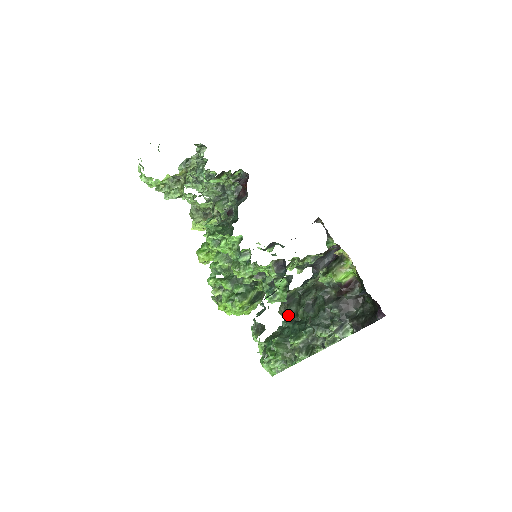
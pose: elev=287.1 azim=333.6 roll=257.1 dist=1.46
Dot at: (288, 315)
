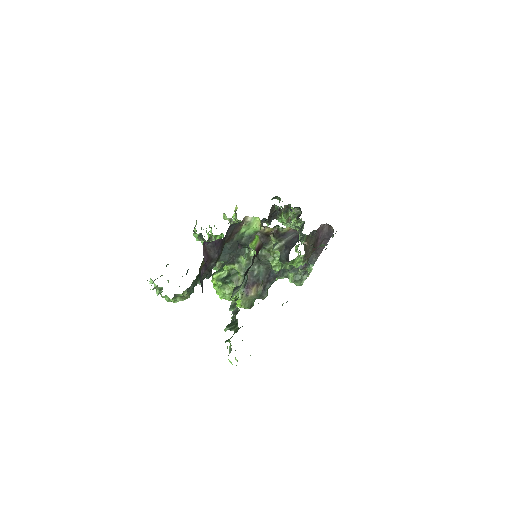
Dot at: occluded
